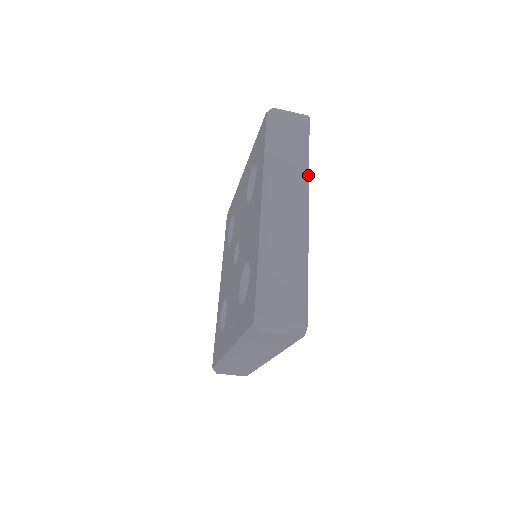
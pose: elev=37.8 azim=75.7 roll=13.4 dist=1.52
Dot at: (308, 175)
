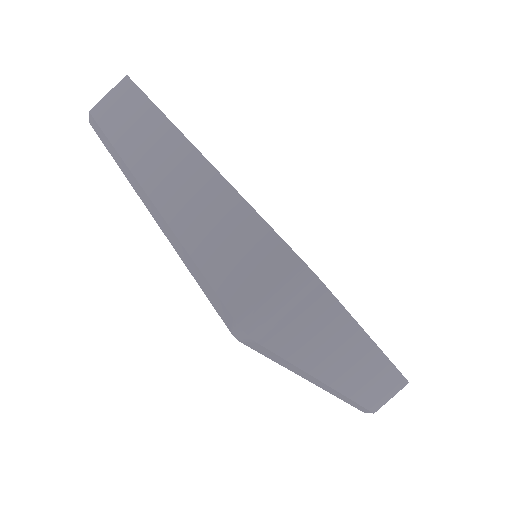
Dot at: (164, 117)
